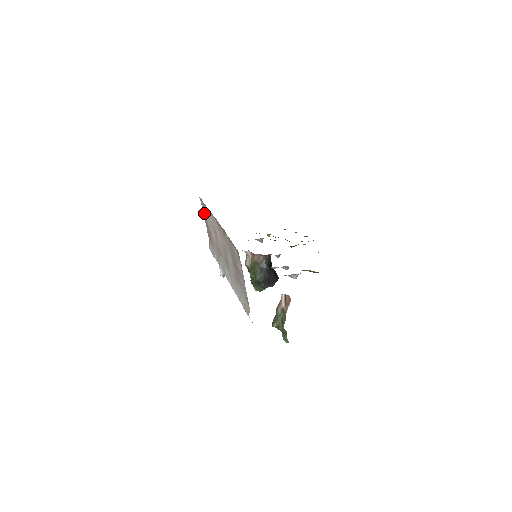
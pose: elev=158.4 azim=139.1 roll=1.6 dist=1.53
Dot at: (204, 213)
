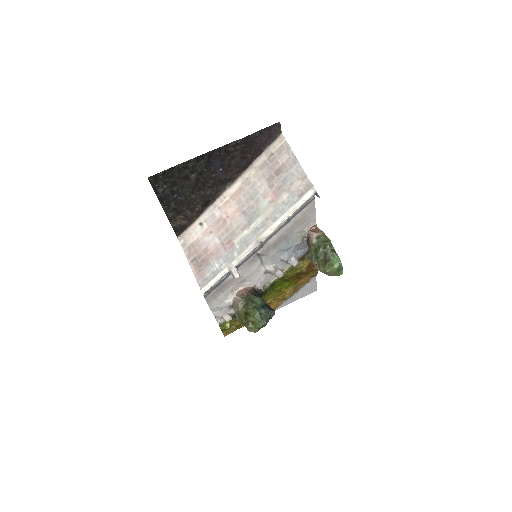
Dot at: (188, 248)
